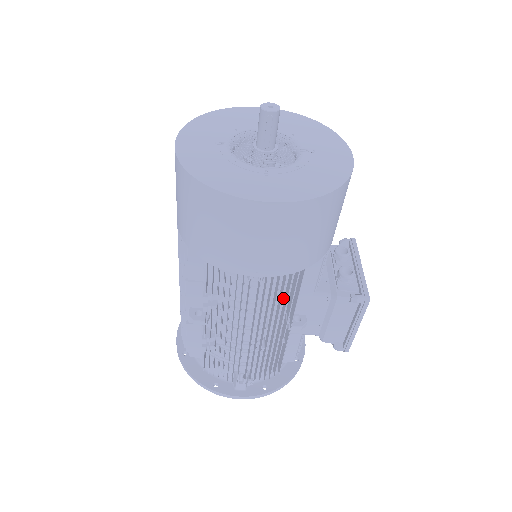
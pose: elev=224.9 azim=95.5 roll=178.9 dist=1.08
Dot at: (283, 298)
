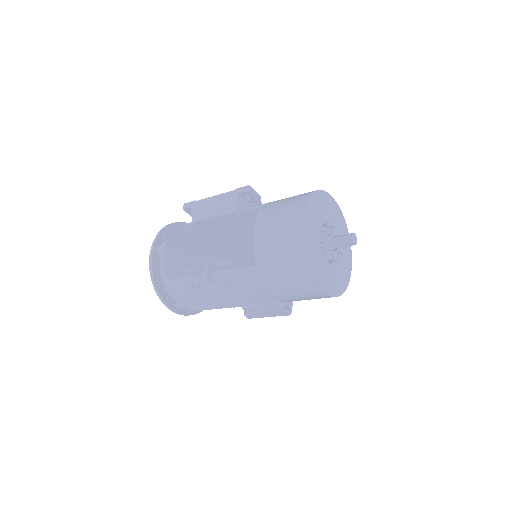
Dot at: occluded
